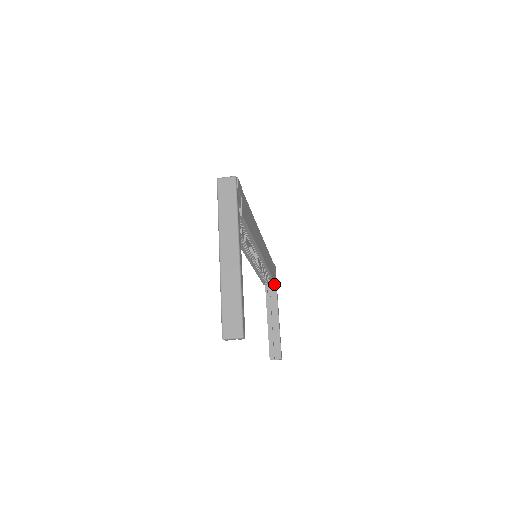
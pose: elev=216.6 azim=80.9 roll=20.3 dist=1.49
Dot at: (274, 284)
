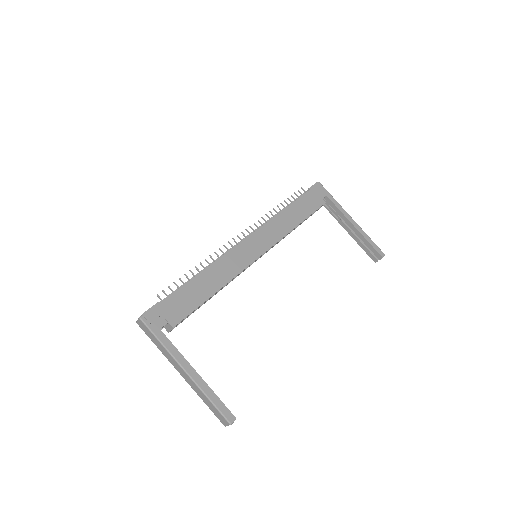
Dot at: (327, 199)
